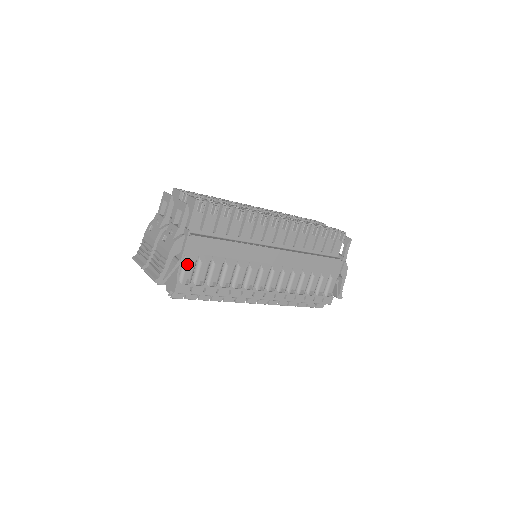
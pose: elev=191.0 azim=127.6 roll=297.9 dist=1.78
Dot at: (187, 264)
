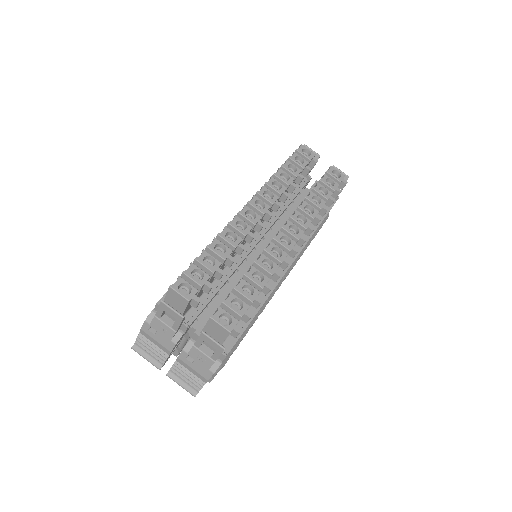
Dot at: occluded
